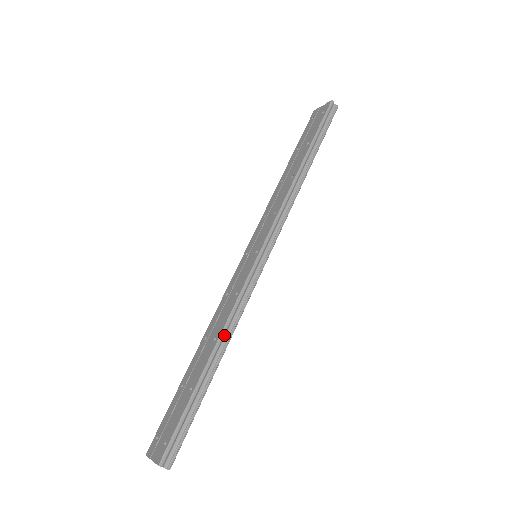
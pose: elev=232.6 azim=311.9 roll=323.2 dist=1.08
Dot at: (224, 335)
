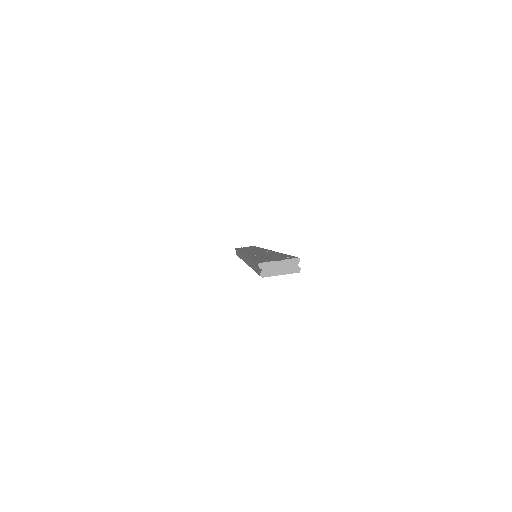
Dot at: occluded
